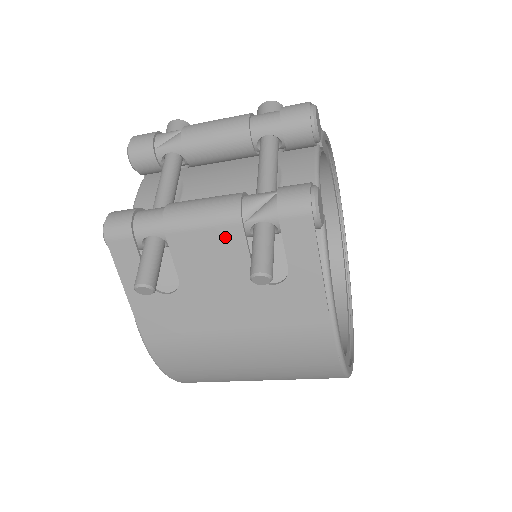
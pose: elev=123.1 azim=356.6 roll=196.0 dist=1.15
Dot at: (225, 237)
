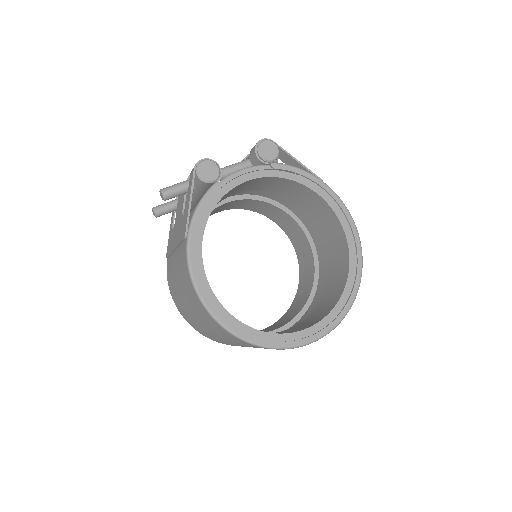
Dot at: occluded
